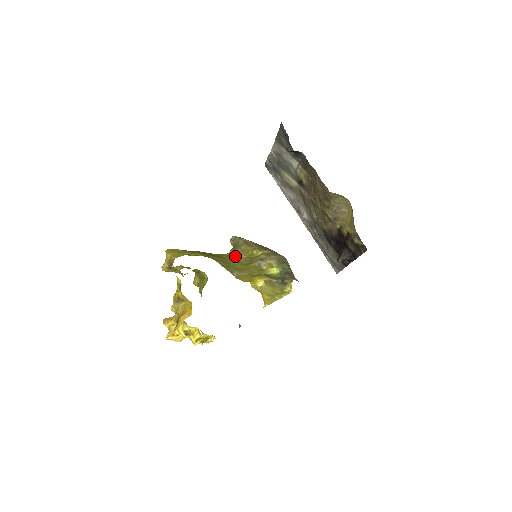
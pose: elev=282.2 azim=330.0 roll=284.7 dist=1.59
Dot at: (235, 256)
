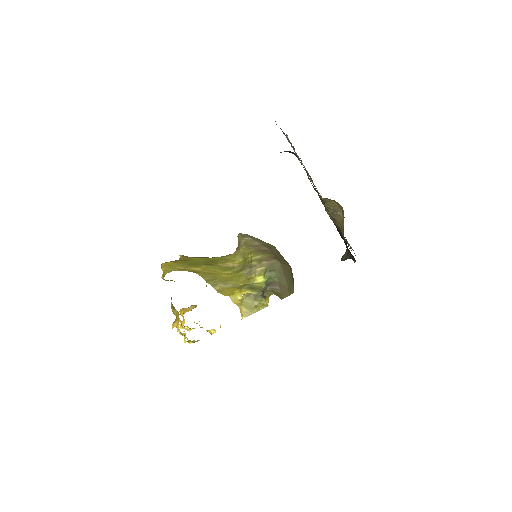
Dot at: (232, 260)
